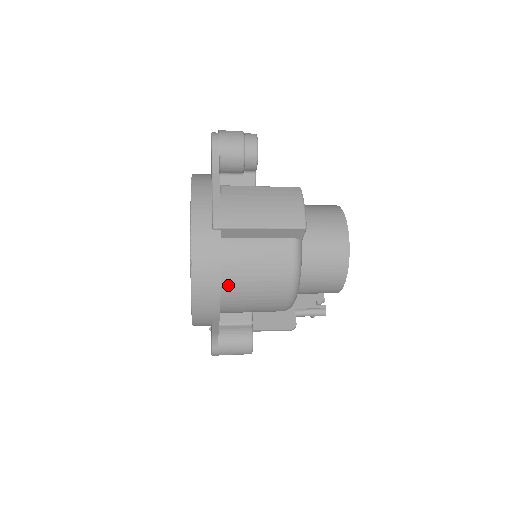
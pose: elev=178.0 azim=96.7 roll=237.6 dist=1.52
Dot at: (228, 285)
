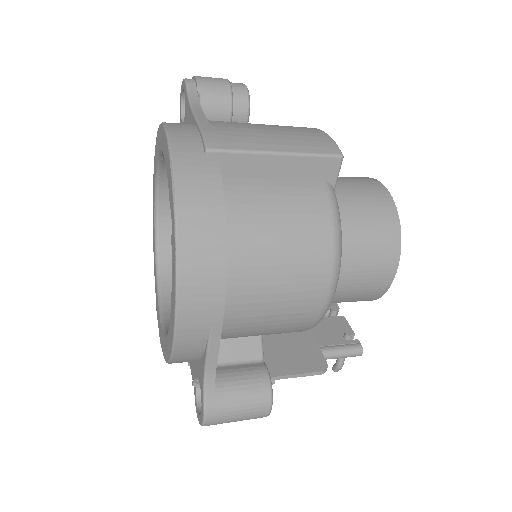
Dot at: (235, 252)
